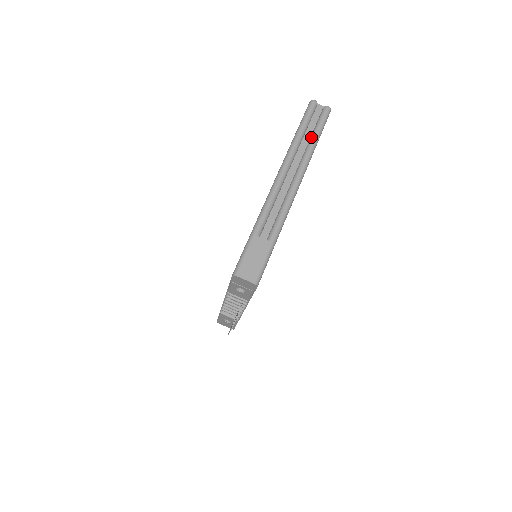
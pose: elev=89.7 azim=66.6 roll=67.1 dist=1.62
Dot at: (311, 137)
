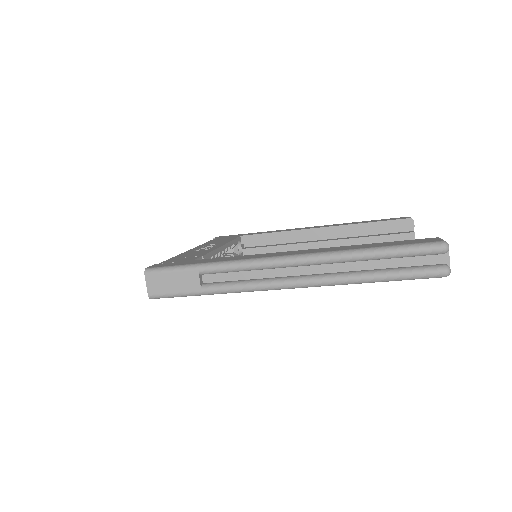
Dot at: (377, 271)
